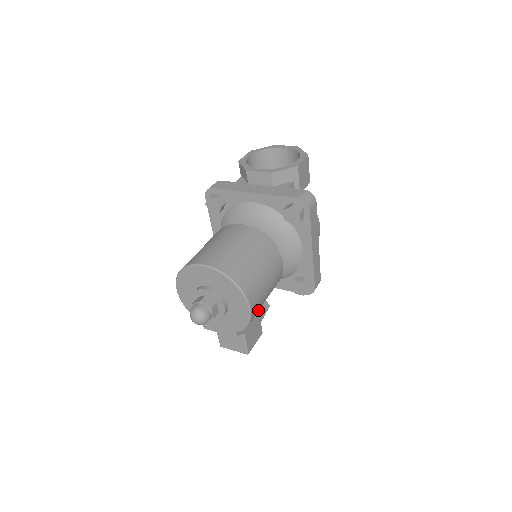
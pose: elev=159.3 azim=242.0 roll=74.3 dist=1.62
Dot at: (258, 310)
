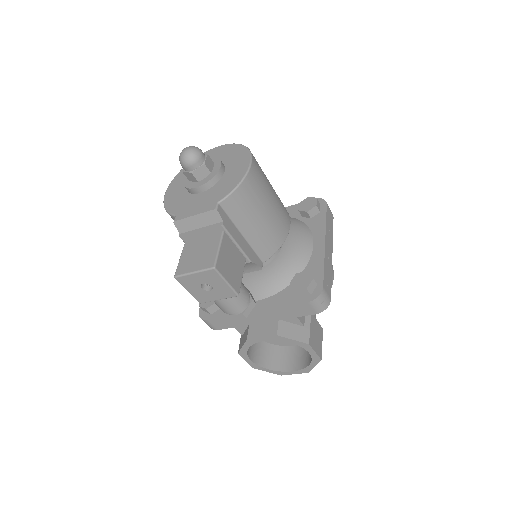
Dot at: (254, 202)
